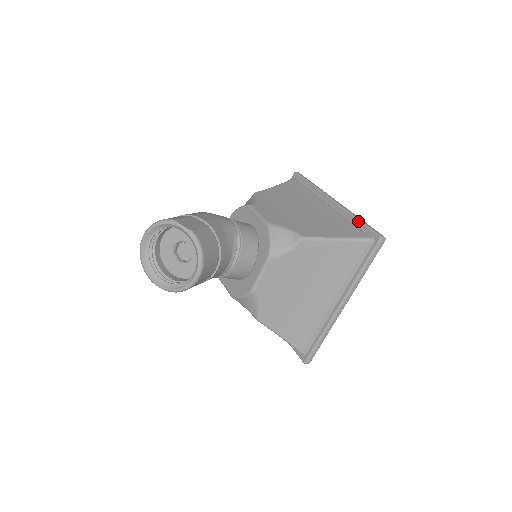
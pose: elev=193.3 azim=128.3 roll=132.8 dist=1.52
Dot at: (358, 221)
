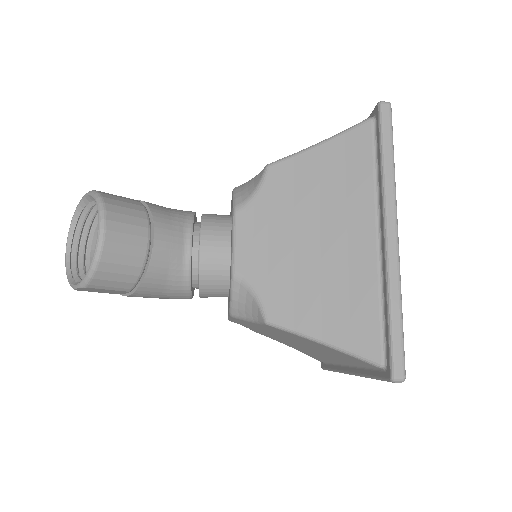
Dot at: occluded
